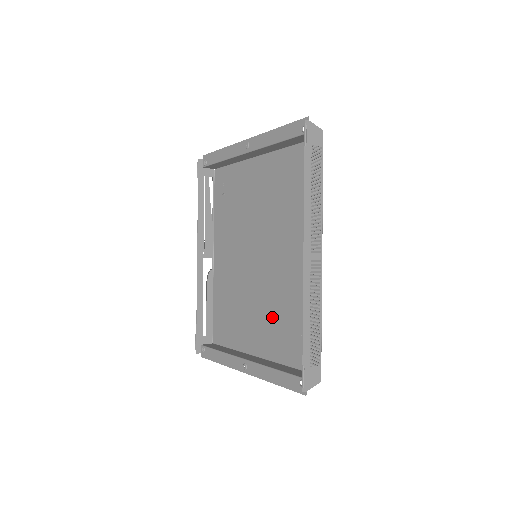
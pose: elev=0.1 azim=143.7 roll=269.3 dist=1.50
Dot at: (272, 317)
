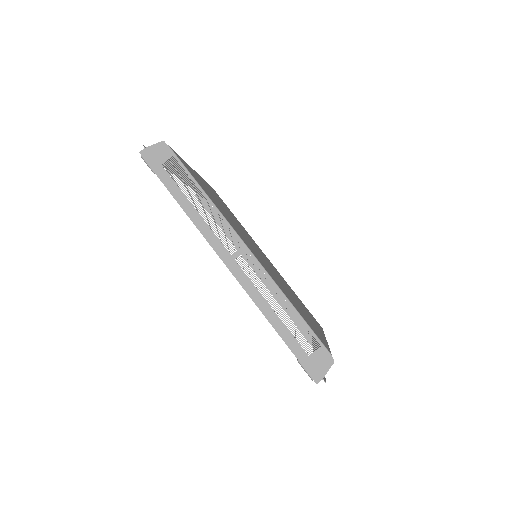
Dot at: occluded
